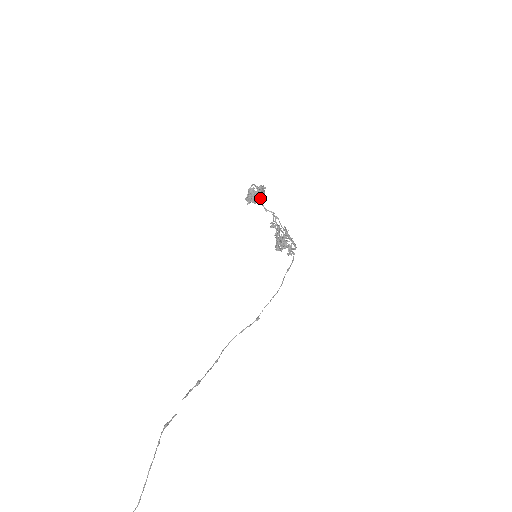
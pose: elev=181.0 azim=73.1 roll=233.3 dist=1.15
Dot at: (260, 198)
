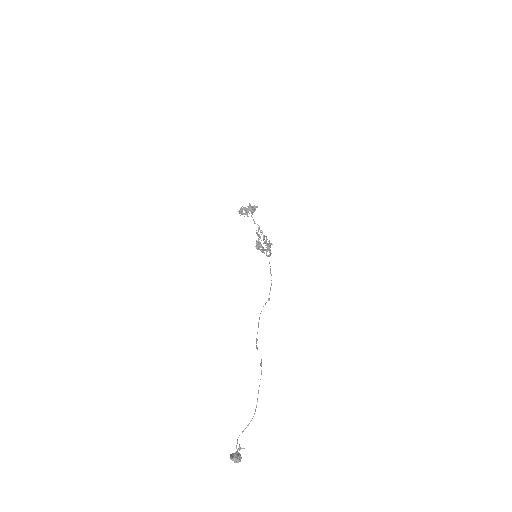
Dot at: (252, 214)
